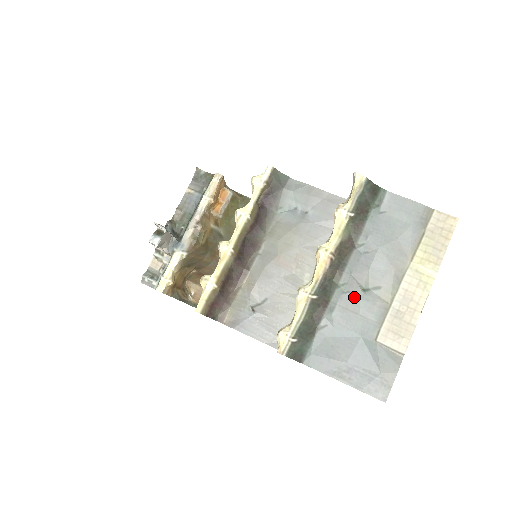
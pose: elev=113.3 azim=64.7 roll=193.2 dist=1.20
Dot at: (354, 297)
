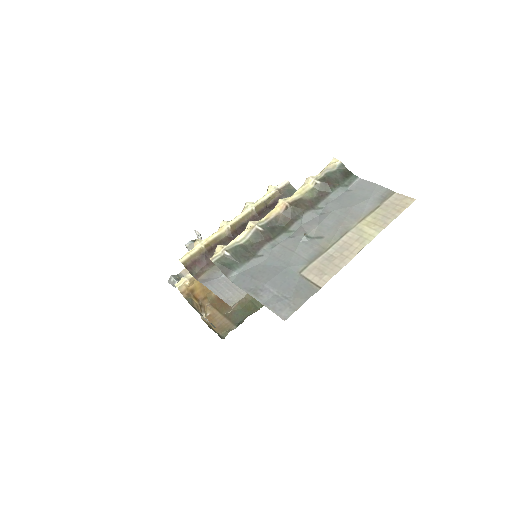
Dot at: (296, 240)
